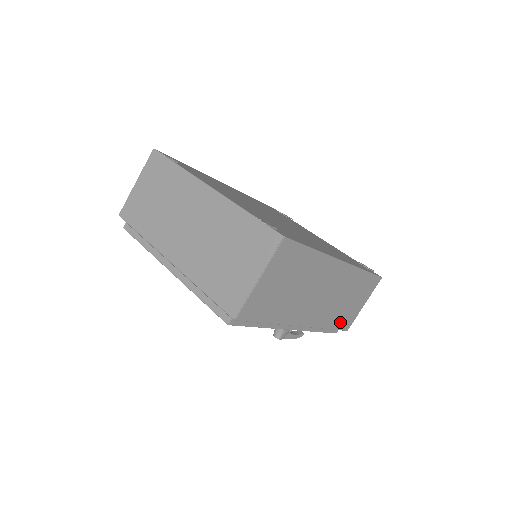
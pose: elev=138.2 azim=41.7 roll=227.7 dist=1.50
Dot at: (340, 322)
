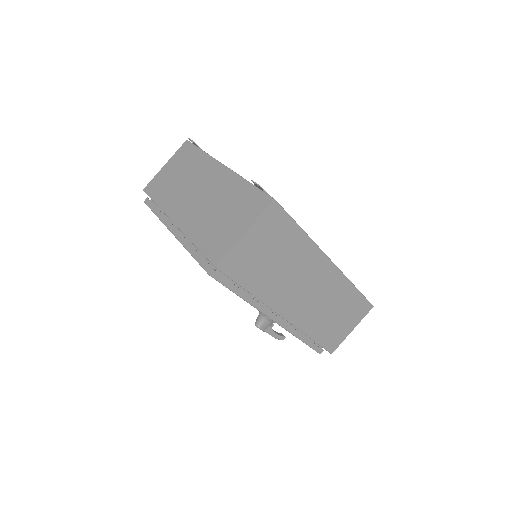
Dot at: (324, 337)
